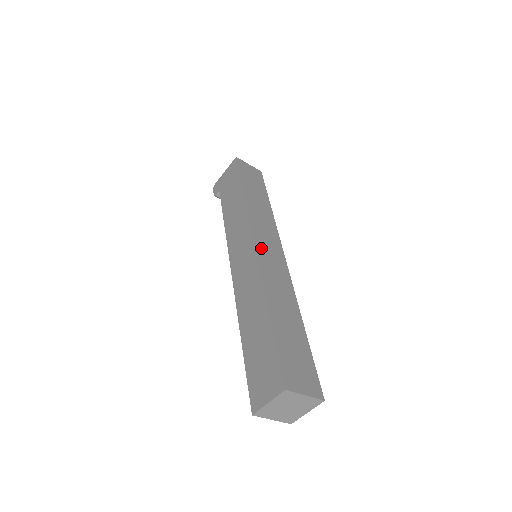
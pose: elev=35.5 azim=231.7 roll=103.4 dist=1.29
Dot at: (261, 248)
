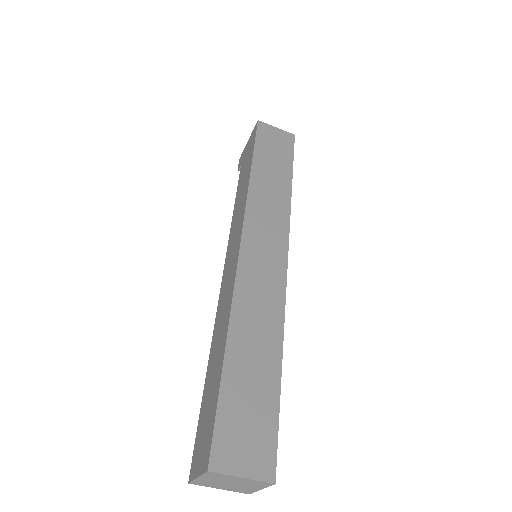
Dot at: (249, 251)
